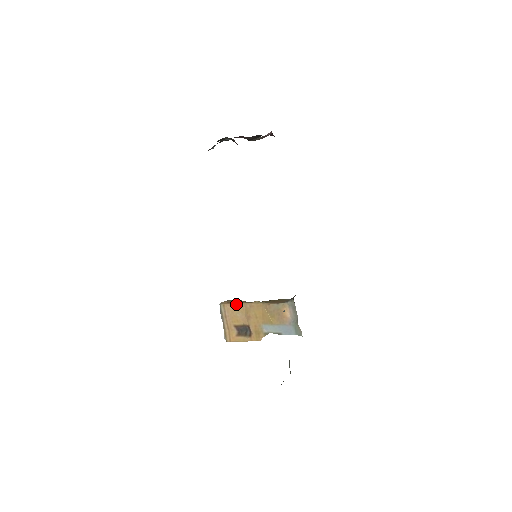
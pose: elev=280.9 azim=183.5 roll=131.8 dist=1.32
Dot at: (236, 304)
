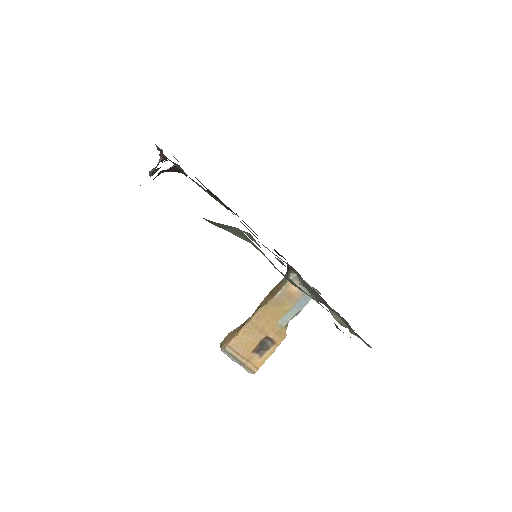
Dot at: (240, 332)
